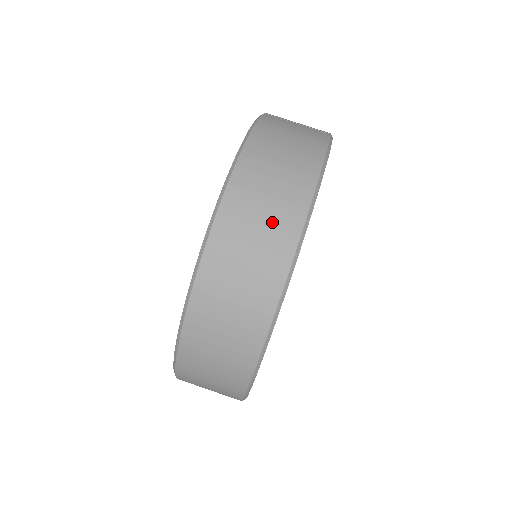
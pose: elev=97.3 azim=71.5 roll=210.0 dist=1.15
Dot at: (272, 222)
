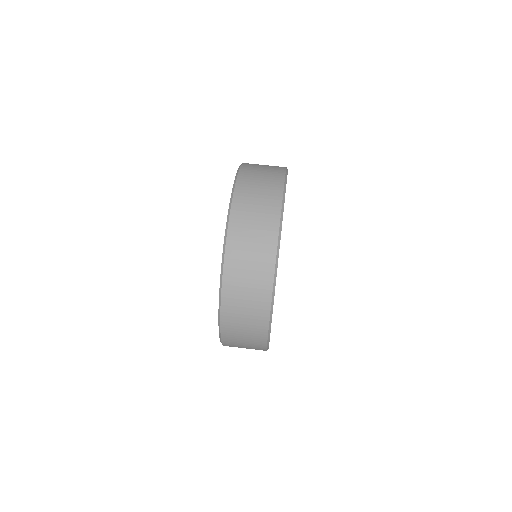
Dot at: (263, 206)
